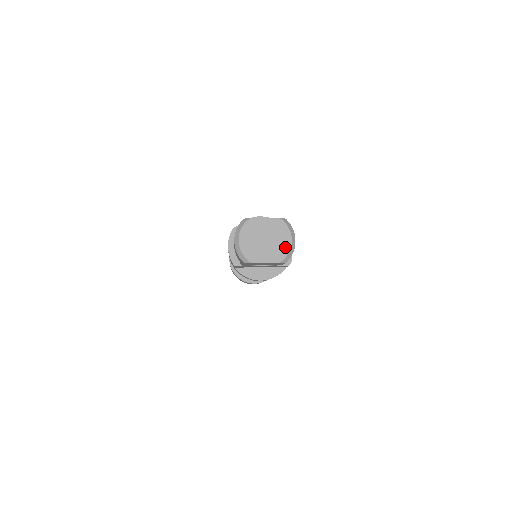
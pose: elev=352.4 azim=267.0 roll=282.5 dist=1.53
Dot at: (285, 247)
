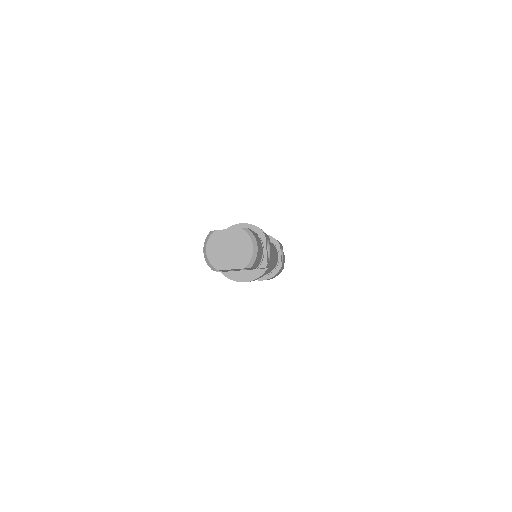
Dot at: (247, 254)
